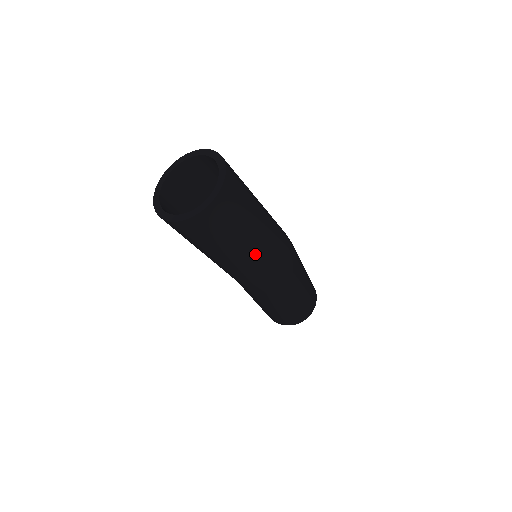
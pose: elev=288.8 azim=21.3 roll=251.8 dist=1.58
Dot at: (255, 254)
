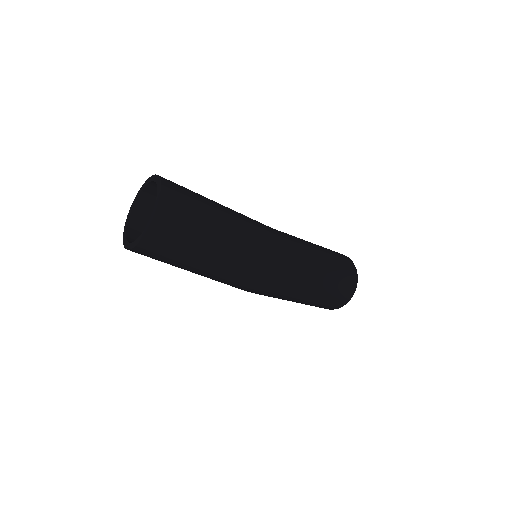
Dot at: (215, 274)
